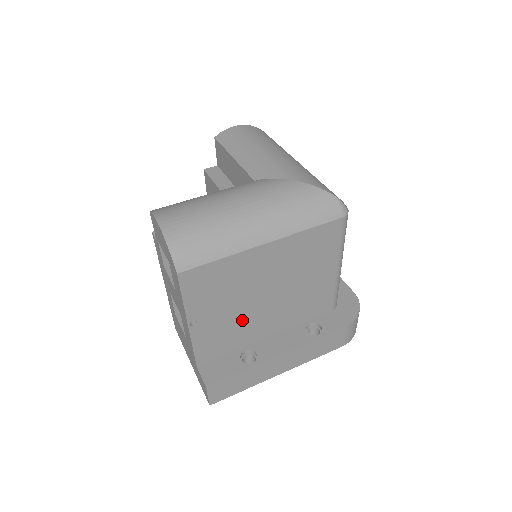
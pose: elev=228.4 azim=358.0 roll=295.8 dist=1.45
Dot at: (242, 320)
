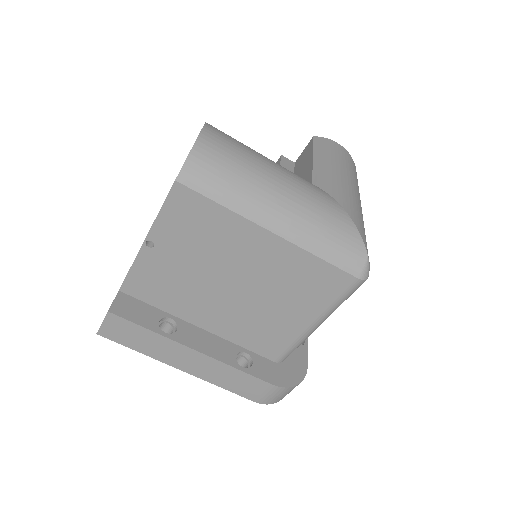
Dot at: (192, 286)
